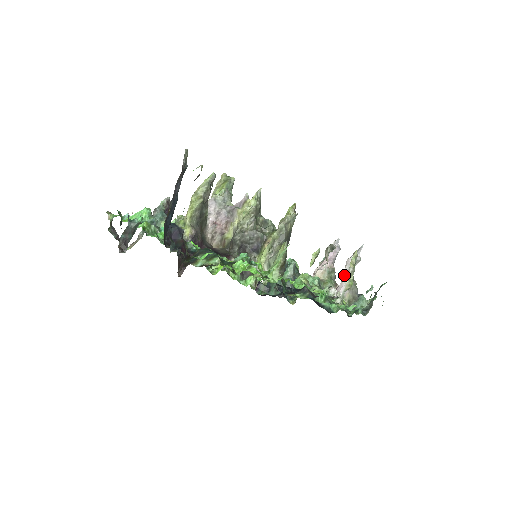
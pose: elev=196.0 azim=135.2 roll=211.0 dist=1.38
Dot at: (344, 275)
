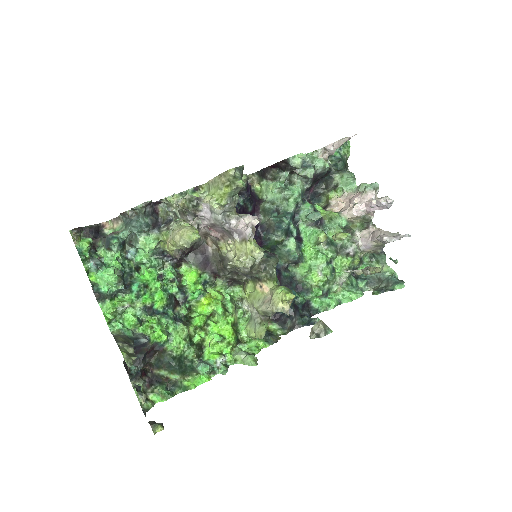
Dot at: (374, 239)
